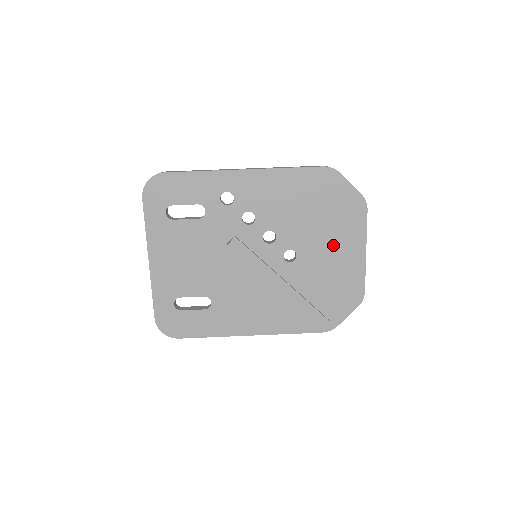
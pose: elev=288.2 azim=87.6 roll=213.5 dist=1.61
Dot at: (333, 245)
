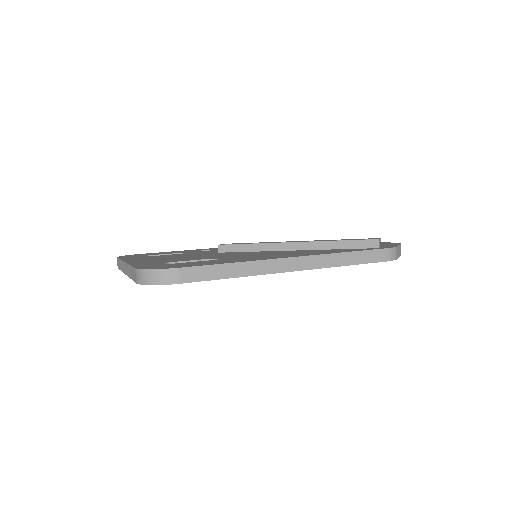
Dot at: occluded
